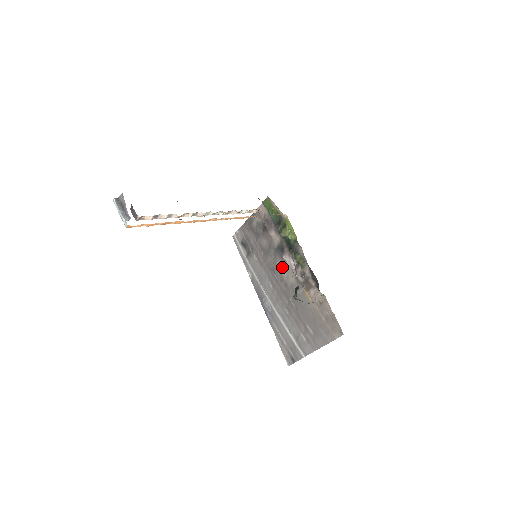
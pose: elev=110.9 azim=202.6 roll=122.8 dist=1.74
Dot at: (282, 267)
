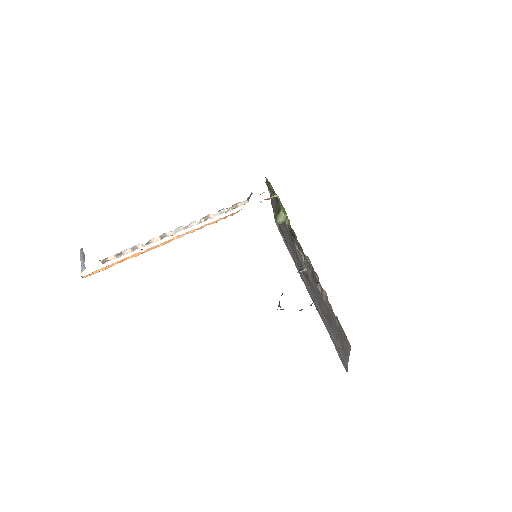
Dot at: (300, 257)
